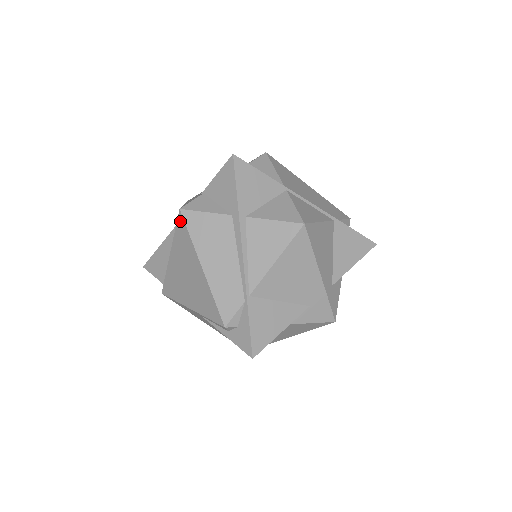
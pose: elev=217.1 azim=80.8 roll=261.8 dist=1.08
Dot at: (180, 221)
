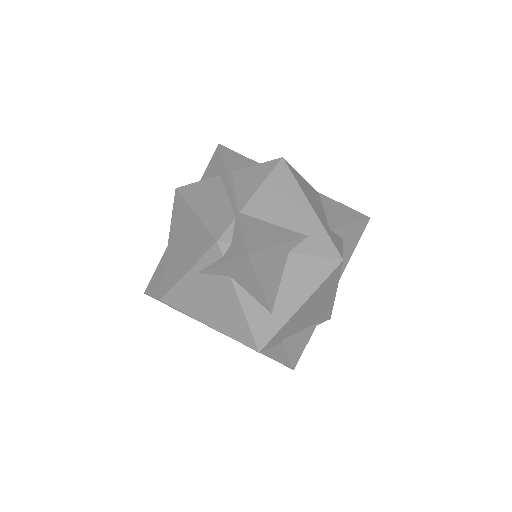
Dot at: (176, 198)
